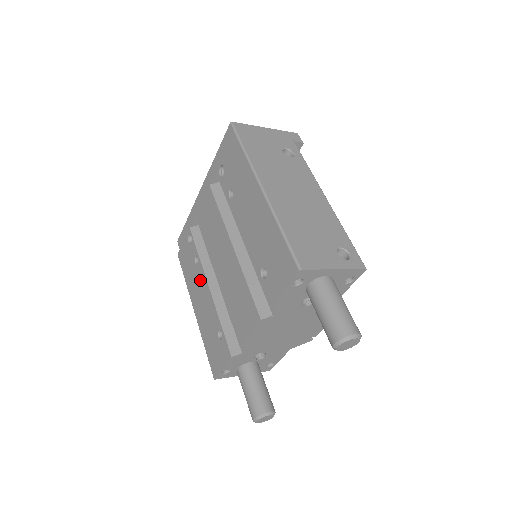
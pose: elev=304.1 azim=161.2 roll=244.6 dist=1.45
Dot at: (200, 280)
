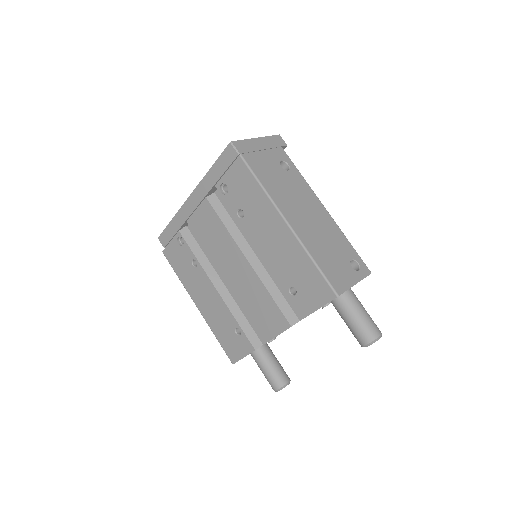
Dot at: (202, 282)
